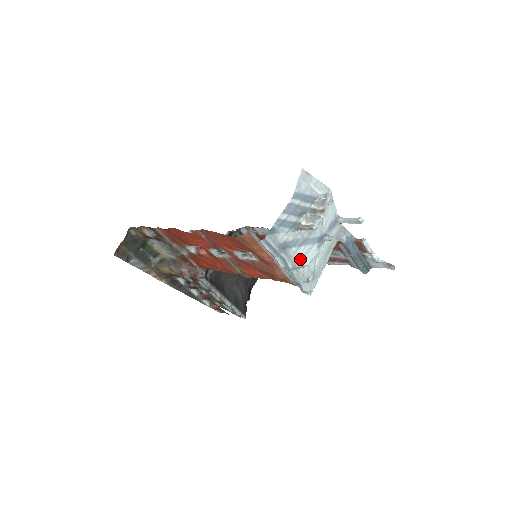
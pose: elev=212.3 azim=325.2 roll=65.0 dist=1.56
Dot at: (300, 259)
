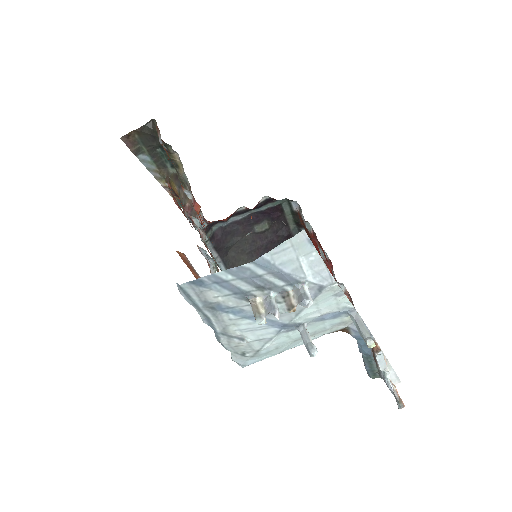
Dot at: (239, 330)
